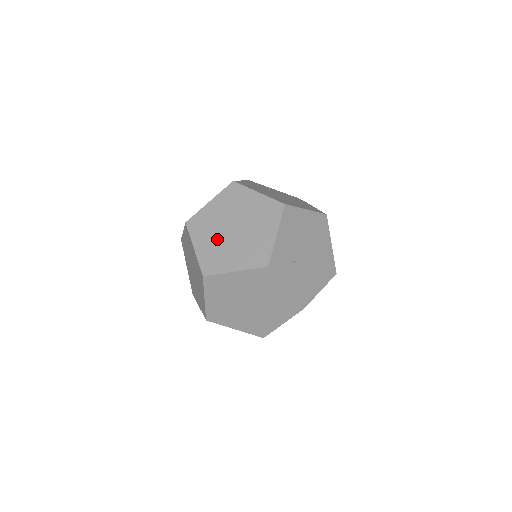
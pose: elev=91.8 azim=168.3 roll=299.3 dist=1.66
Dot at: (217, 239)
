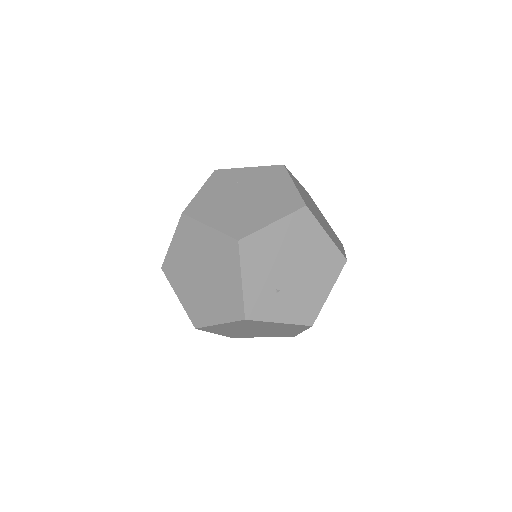
Dot at: (192, 287)
